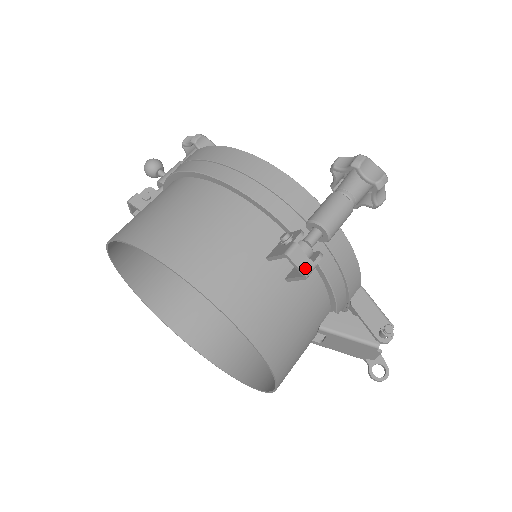
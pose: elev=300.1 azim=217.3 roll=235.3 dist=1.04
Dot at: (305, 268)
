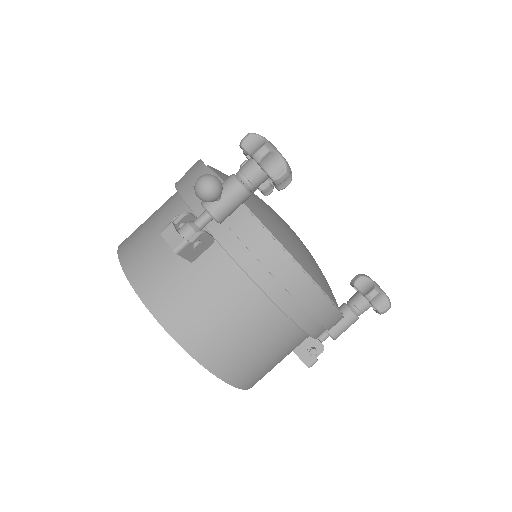
Dot at: occluded
